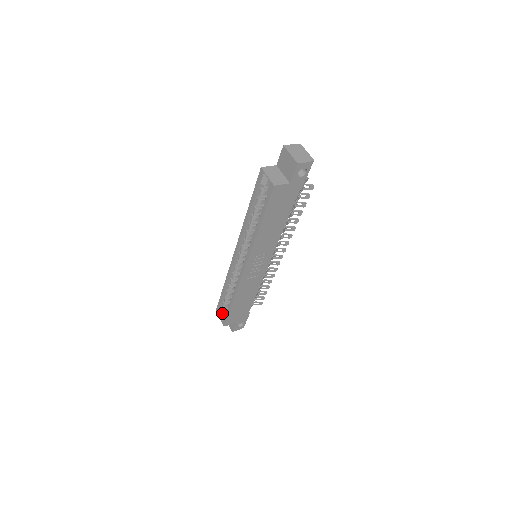
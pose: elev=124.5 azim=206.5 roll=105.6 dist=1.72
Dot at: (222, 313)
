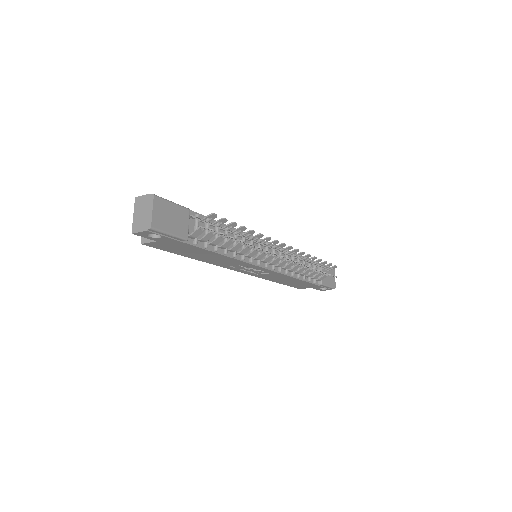
Dot at: occluded
